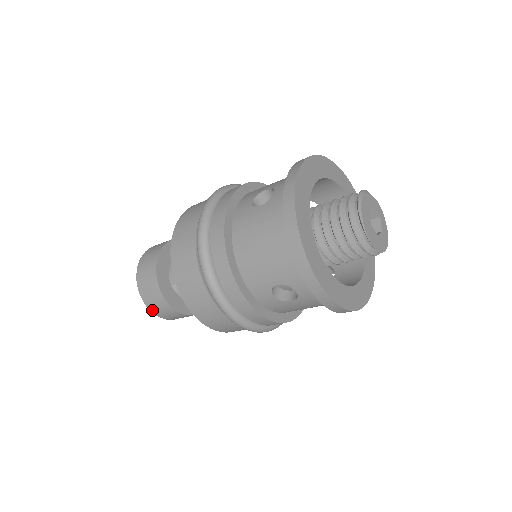
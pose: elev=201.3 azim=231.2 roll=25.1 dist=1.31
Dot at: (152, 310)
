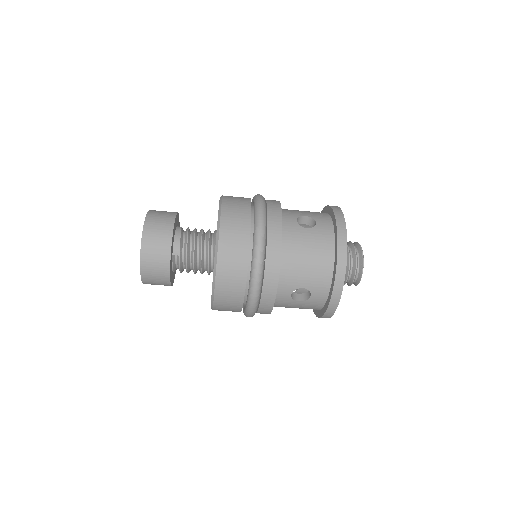
Dot at: (143, 271)
